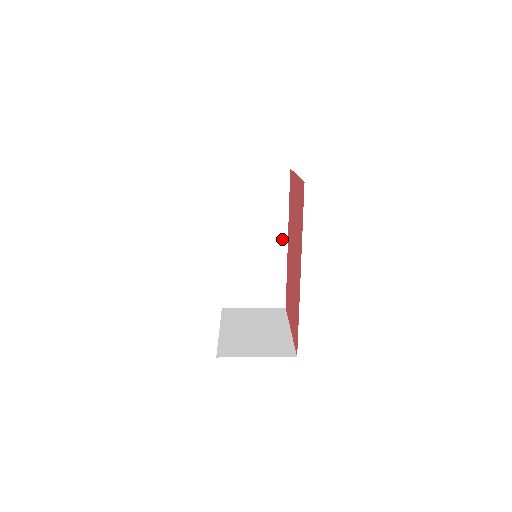
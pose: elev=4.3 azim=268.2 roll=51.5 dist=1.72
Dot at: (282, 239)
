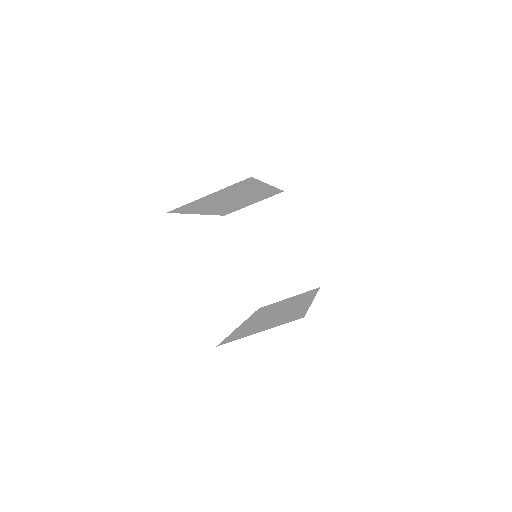
Dot at: occluded
